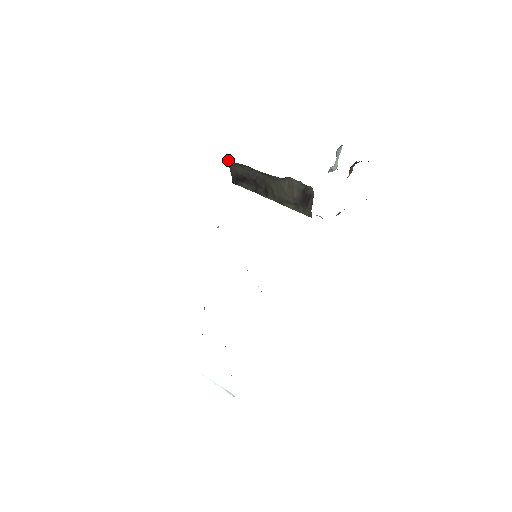
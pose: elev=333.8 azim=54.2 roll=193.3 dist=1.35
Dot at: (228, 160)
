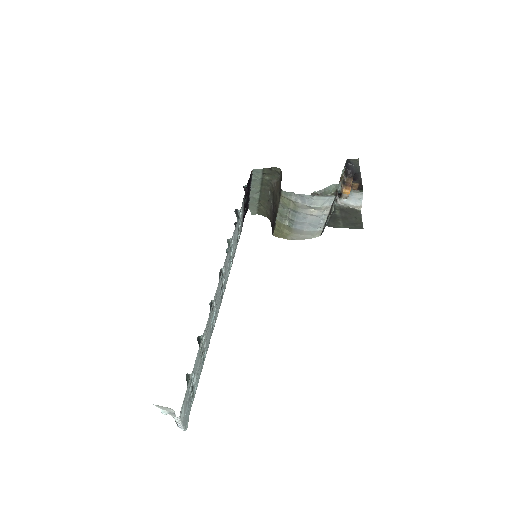
Dot at: (266, 213)
